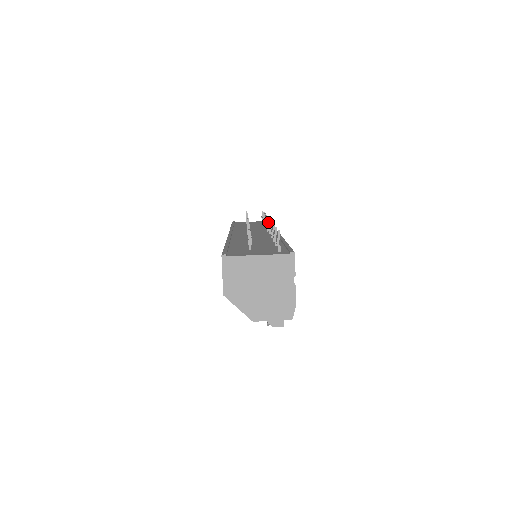
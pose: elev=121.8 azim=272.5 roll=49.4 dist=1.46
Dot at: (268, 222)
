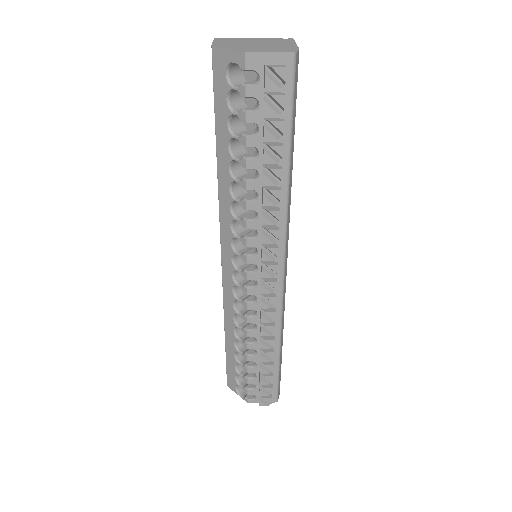
Dot at: occluded
